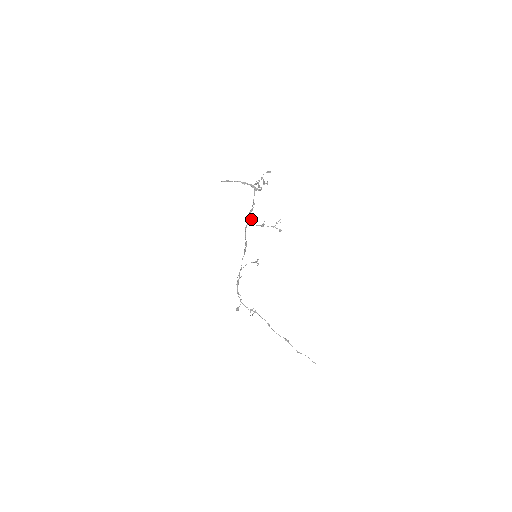
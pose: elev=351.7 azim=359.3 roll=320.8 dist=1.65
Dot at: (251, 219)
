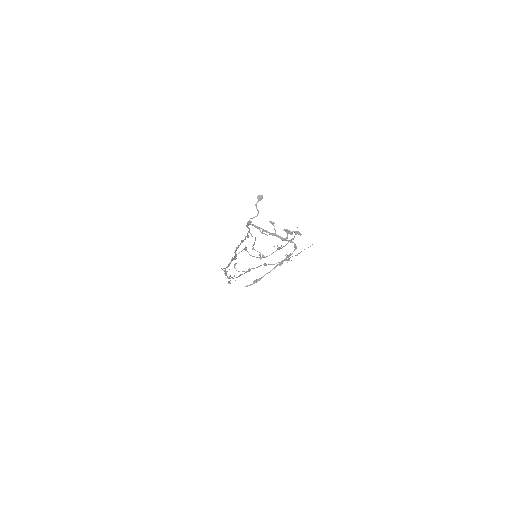
Dot at: occluded
